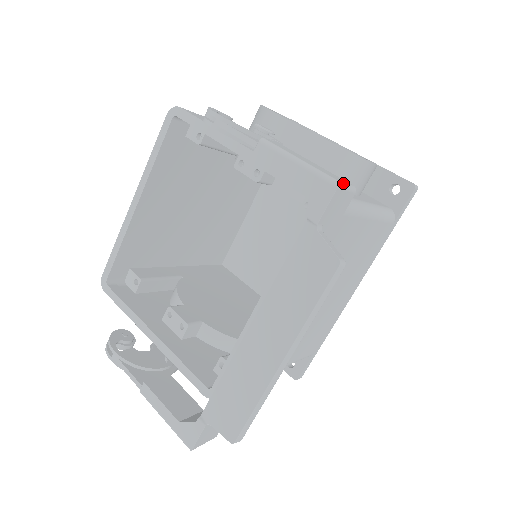
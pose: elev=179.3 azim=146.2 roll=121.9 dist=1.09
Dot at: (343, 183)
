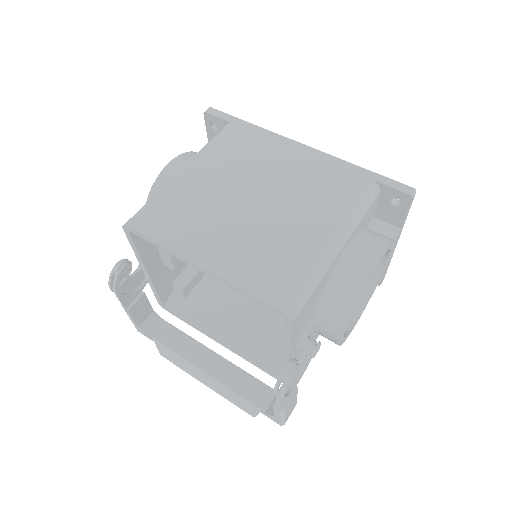
Dot at: occluded
